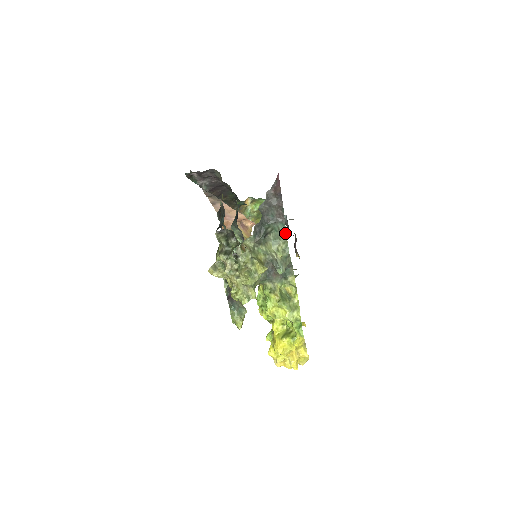
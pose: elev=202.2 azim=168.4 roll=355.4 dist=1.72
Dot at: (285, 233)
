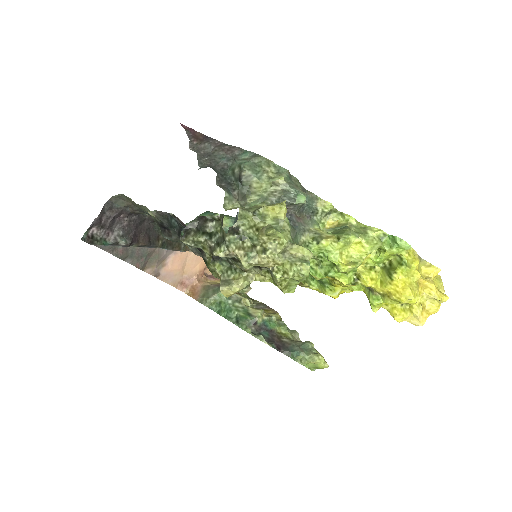
Dot at: (257, 156)
